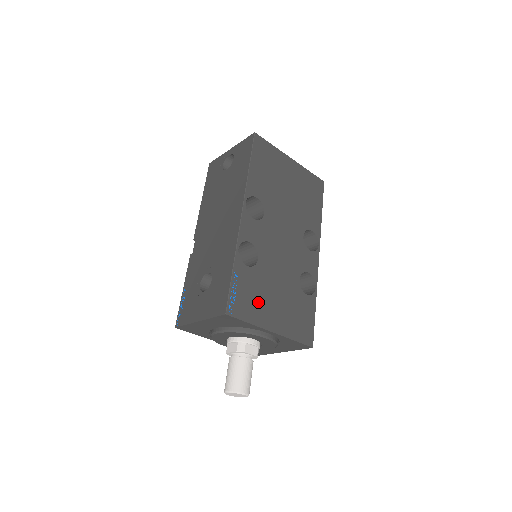
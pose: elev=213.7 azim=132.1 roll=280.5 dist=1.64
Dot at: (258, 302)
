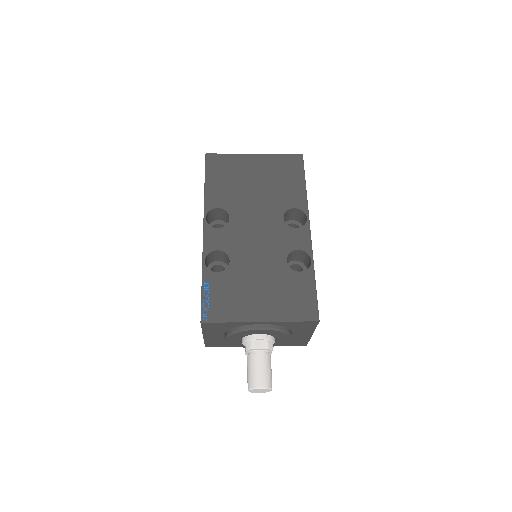
Dot at: (237, 300)
